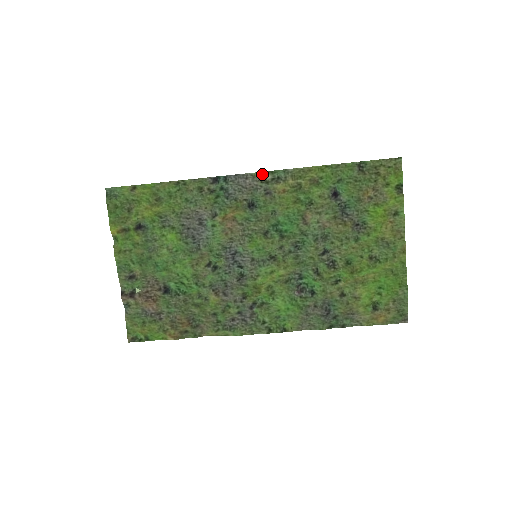
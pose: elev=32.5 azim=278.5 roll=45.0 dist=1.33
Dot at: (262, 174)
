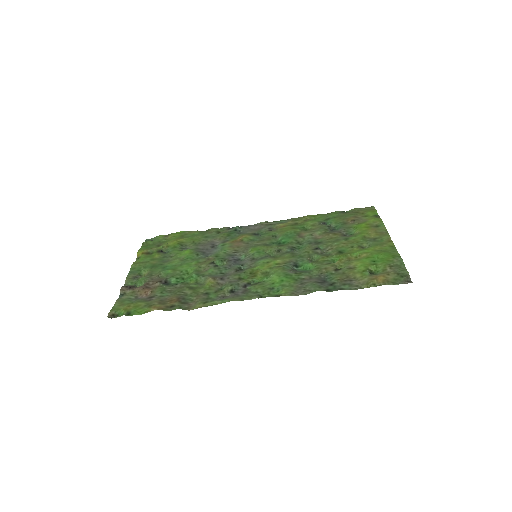
Dot at: (268, 223)
